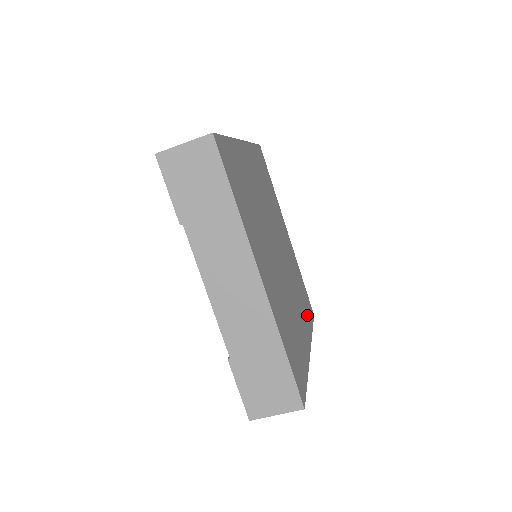
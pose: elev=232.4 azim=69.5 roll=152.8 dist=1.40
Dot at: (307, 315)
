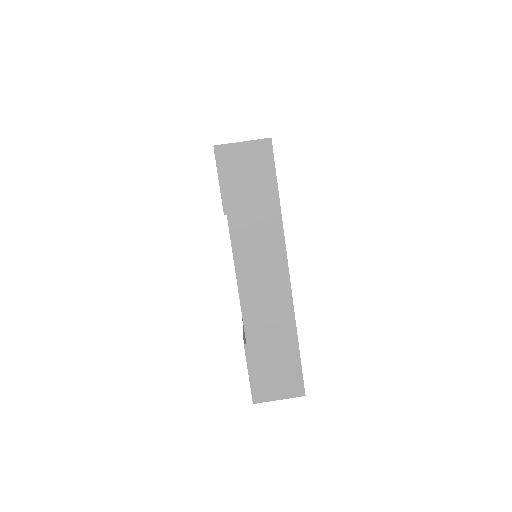
Dot at: occluded
